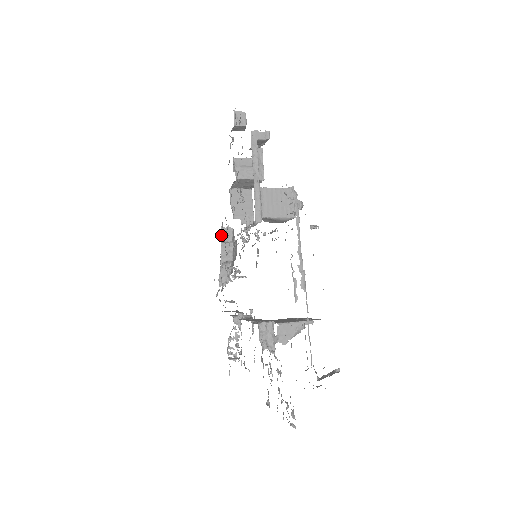
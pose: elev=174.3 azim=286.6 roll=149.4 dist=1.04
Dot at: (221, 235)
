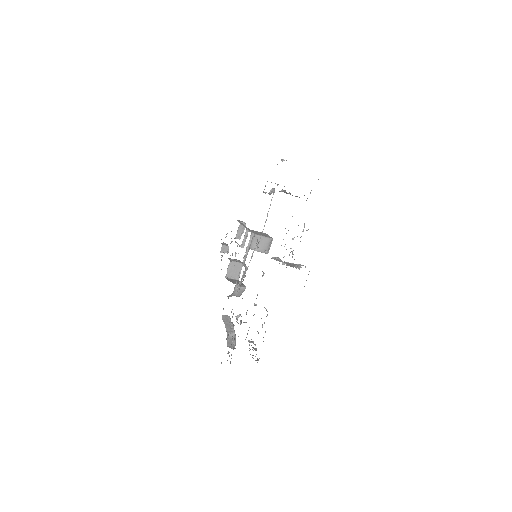
Dot at: (222, 319)
